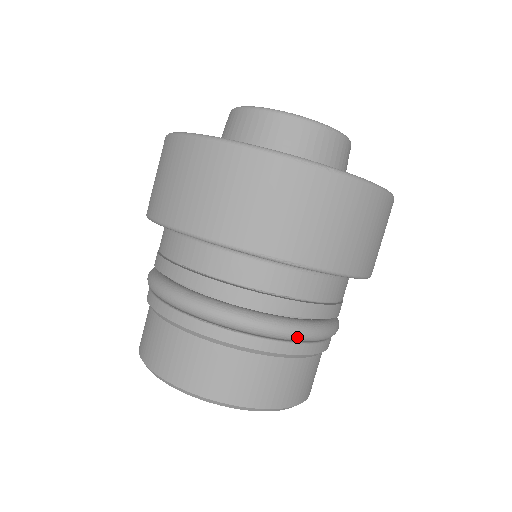
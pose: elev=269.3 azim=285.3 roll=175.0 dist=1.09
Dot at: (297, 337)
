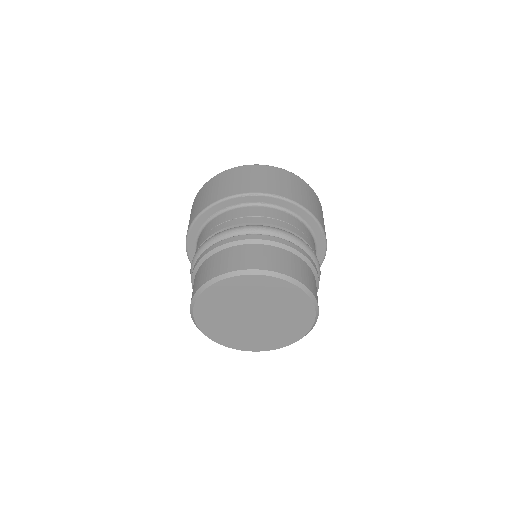
Dot at: (293, 238)
